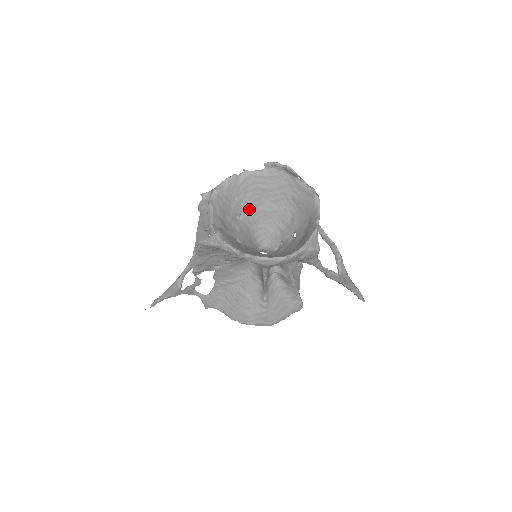
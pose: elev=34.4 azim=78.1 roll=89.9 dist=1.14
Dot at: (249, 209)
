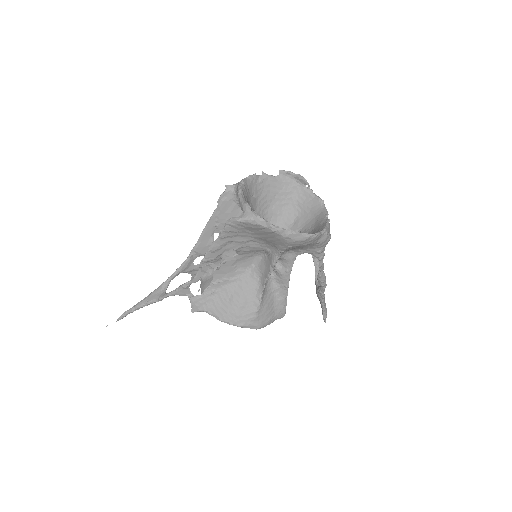
Dot at: (261, 208)
